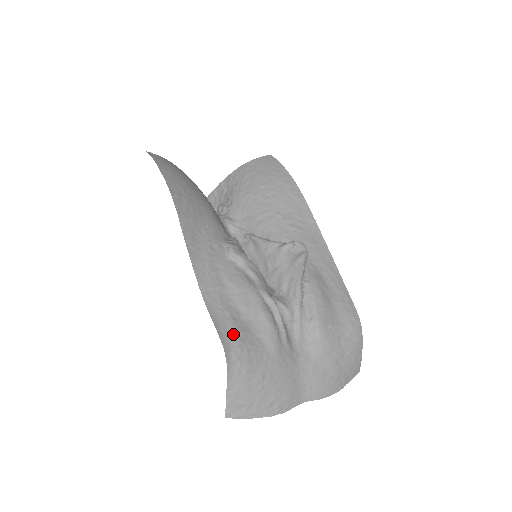
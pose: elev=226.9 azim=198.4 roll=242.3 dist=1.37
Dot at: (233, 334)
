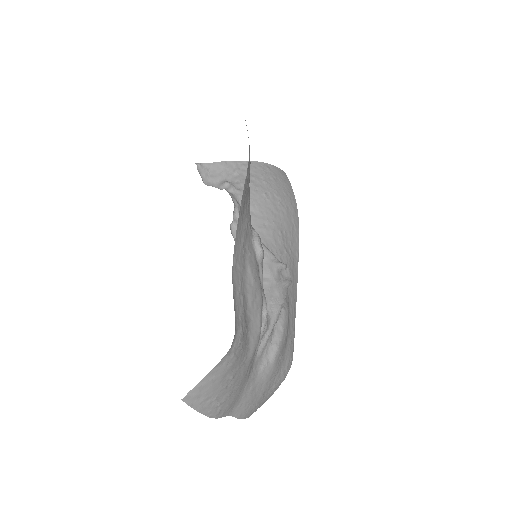
Dot at: (241, 324)
